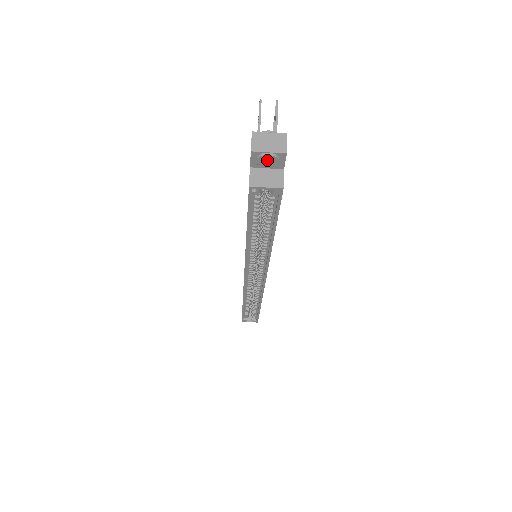
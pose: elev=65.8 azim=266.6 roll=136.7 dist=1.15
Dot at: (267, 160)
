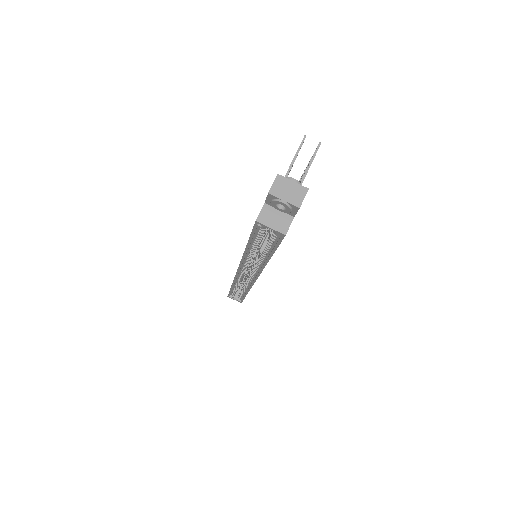
Dot at: occluded
